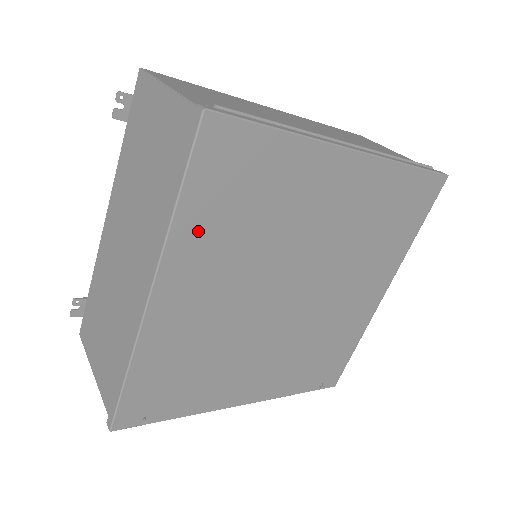
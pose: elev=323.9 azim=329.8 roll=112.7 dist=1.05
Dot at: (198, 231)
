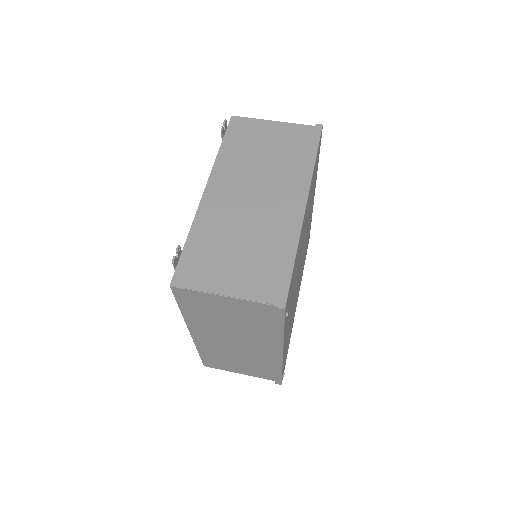
Dot at: (312, 182)
